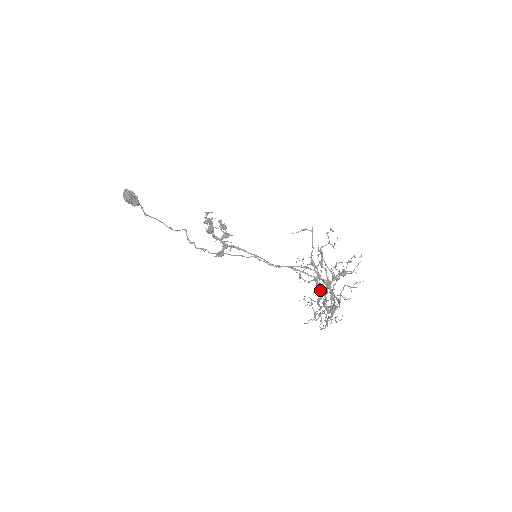
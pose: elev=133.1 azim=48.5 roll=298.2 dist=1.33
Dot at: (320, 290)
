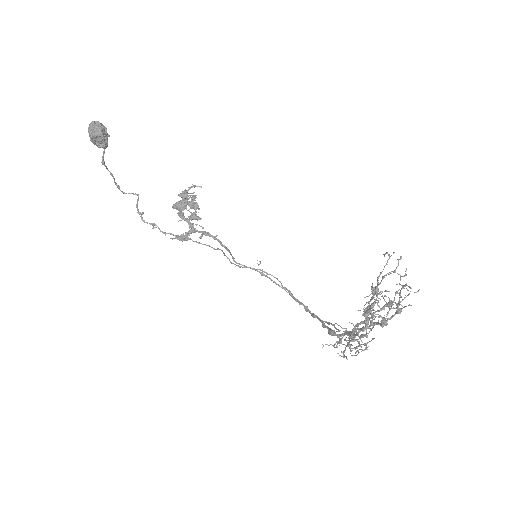
Dot at: (384, 322)
